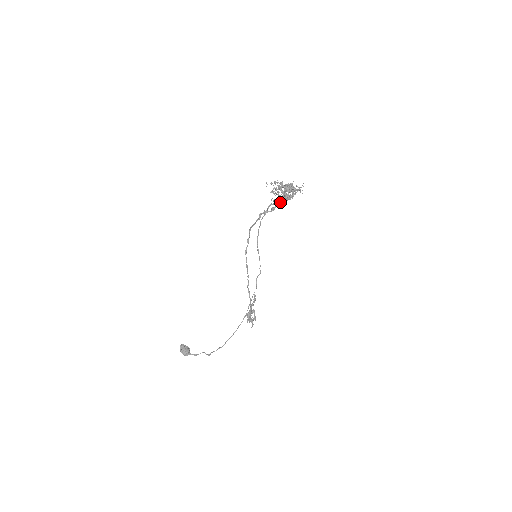
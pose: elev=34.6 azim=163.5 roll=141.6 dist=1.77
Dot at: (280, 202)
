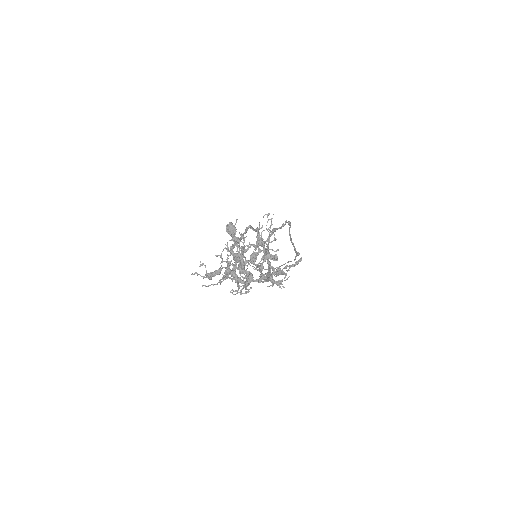
Dot at: (238, 266)
